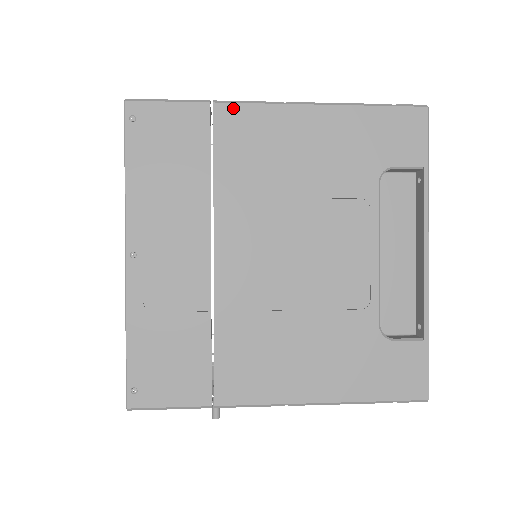
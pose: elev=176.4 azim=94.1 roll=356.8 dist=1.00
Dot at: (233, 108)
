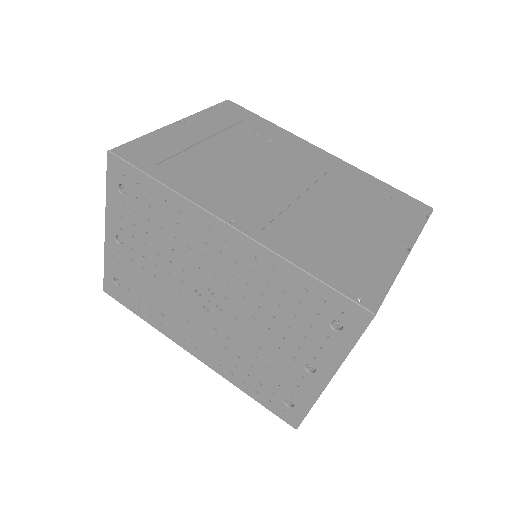
Dot at: (398, 273)
